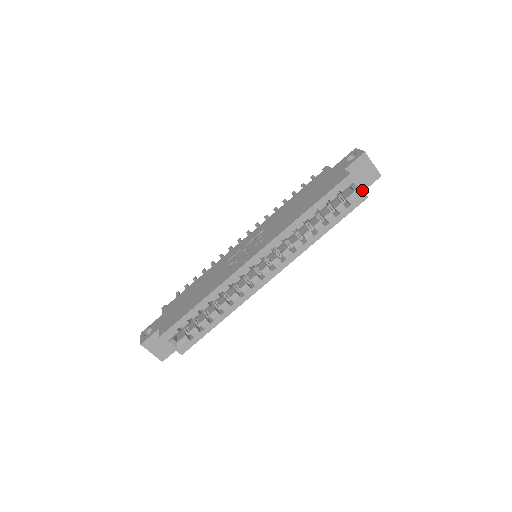
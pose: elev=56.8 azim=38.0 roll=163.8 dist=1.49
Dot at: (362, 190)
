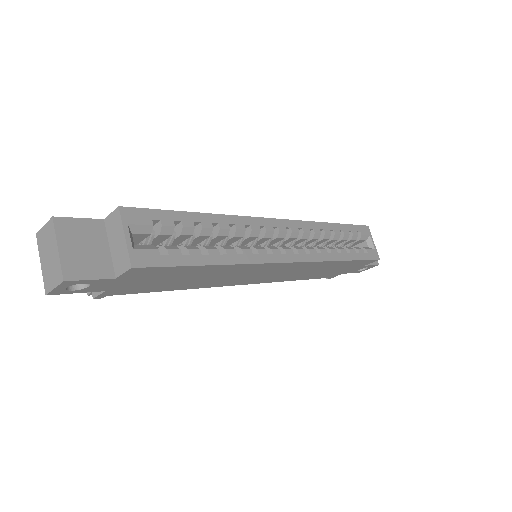
Dot at: (375, 248)
